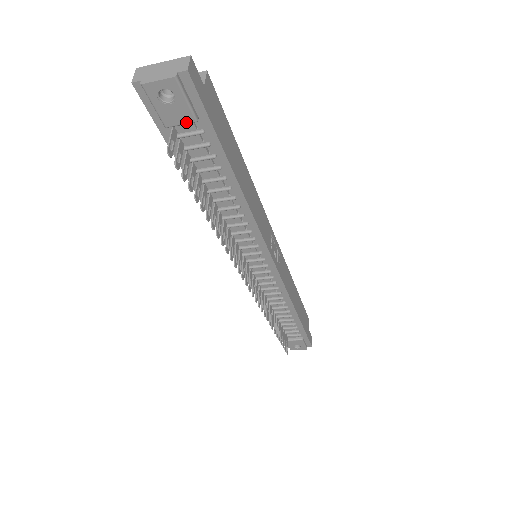
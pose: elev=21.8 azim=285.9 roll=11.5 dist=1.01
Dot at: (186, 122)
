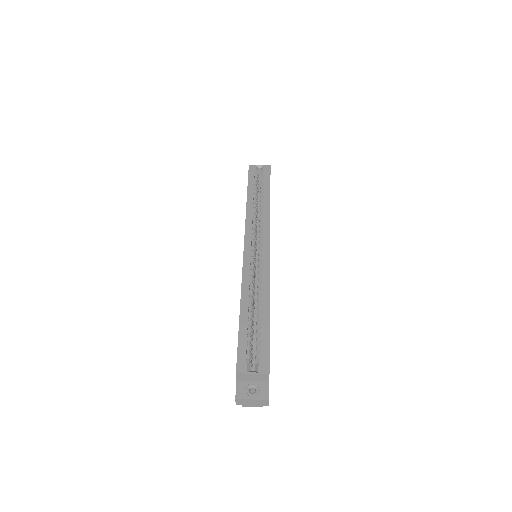
Dot at: occluded
